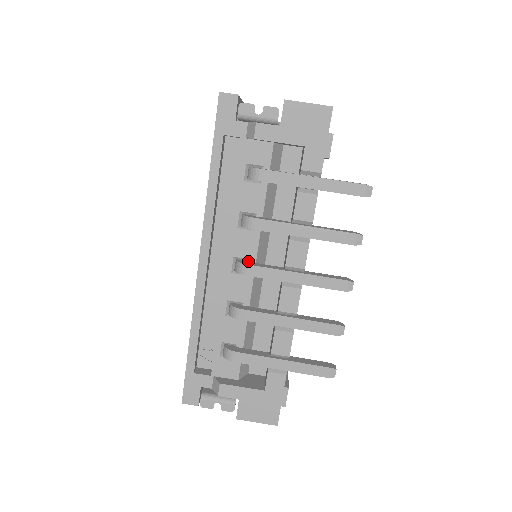
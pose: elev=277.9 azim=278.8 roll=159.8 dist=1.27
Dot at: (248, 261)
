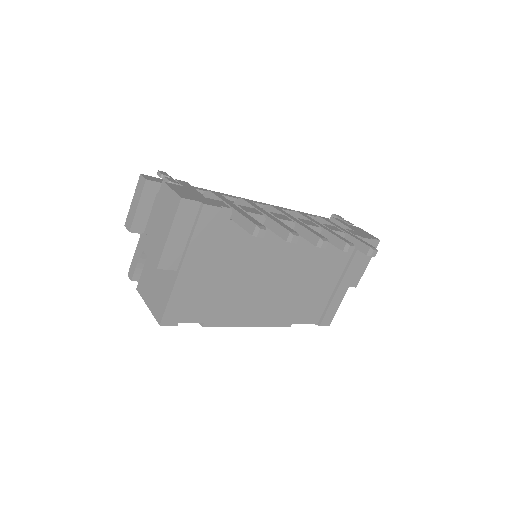
Dot at: occluded
